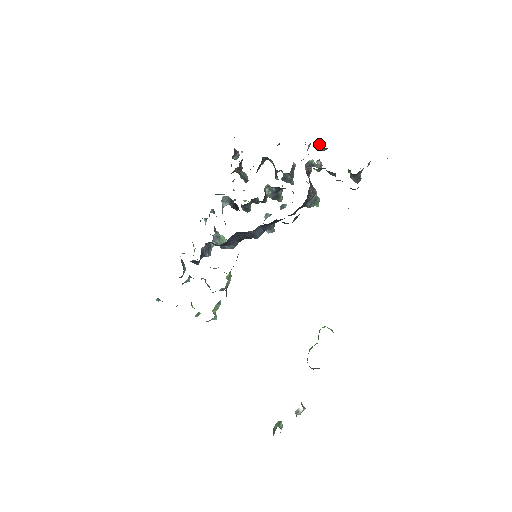
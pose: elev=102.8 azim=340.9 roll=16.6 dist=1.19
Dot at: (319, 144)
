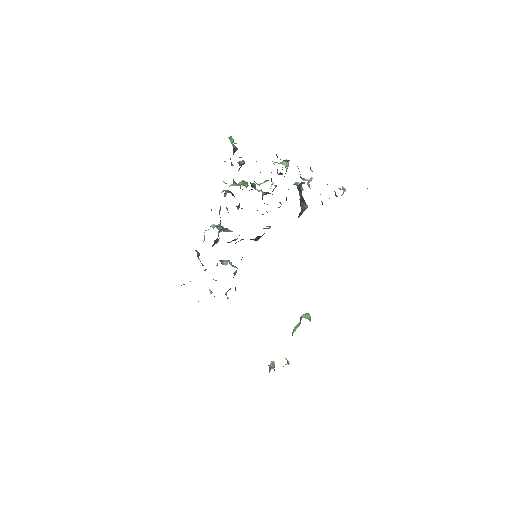
Dot at: occluded
